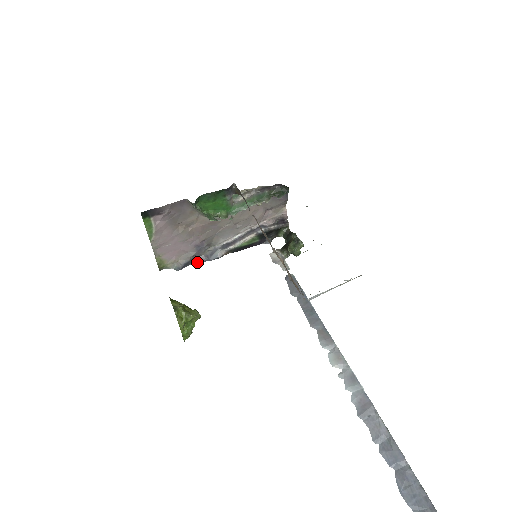
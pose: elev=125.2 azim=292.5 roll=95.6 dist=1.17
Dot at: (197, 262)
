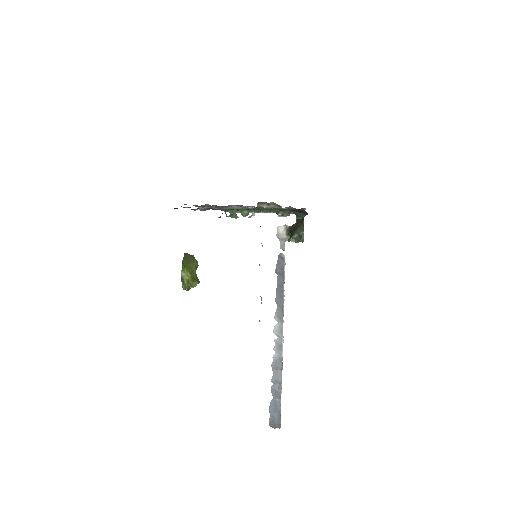
Dot at: (218, 209)
